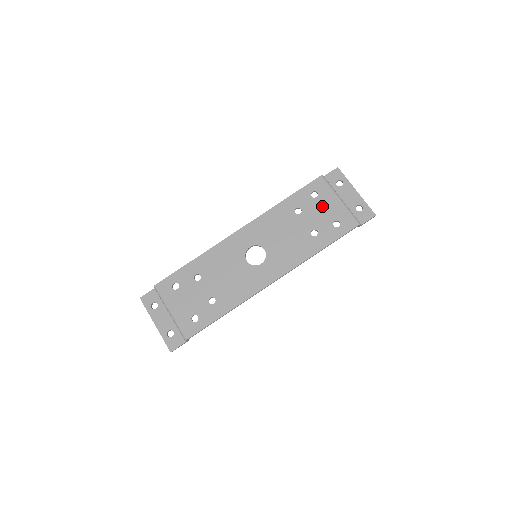
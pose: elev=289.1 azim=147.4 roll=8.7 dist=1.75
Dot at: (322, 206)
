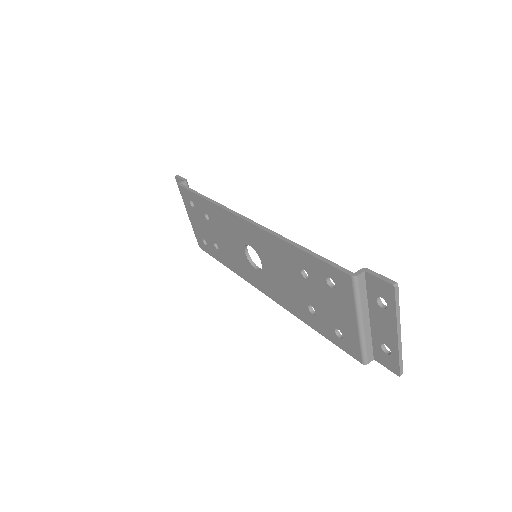
Dot at: (333, 303)
